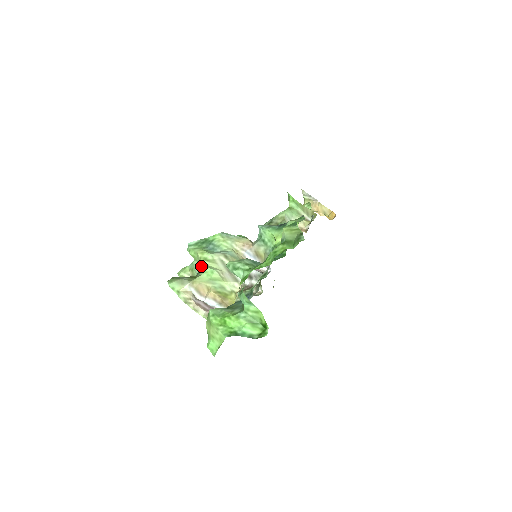
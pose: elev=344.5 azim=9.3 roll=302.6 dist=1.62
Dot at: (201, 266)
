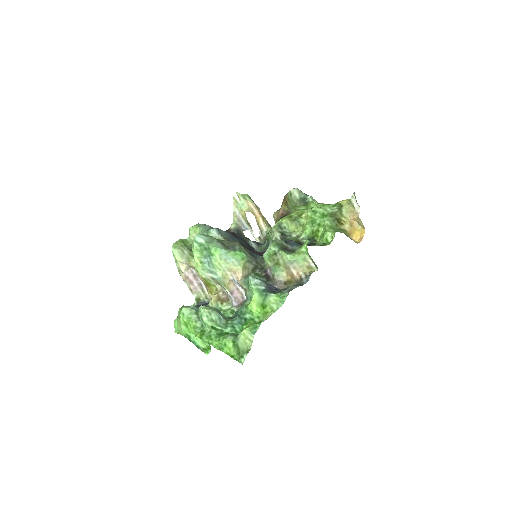
Dot at: occluded
